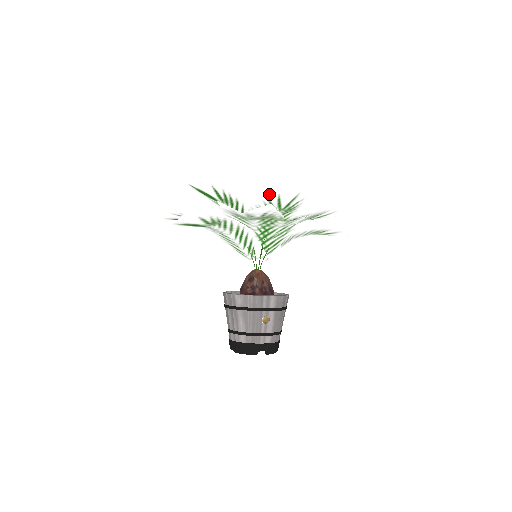
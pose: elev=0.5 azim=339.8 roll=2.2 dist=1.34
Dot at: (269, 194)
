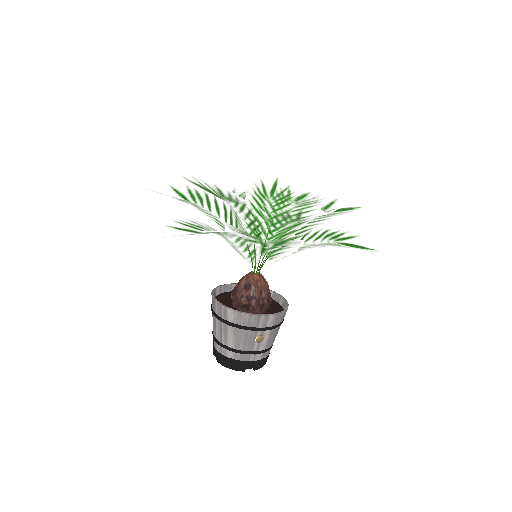
Dot at: (289, 207)
